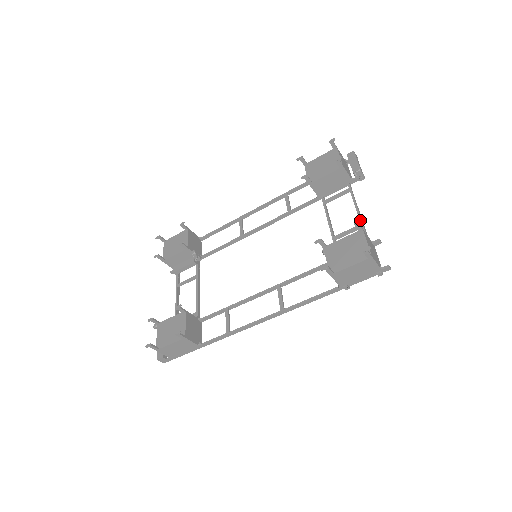
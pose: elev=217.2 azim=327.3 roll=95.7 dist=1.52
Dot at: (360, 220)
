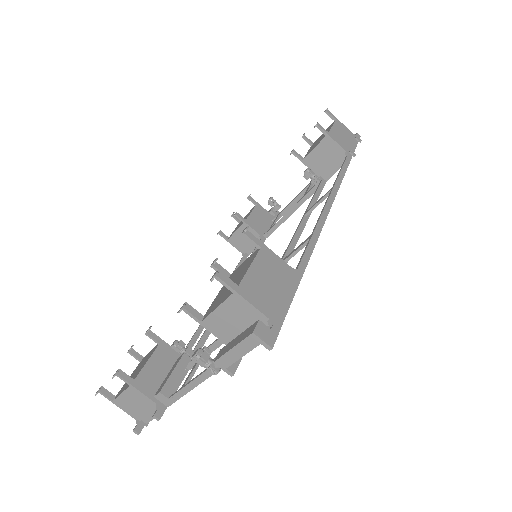
Dot at: (303, 135)
